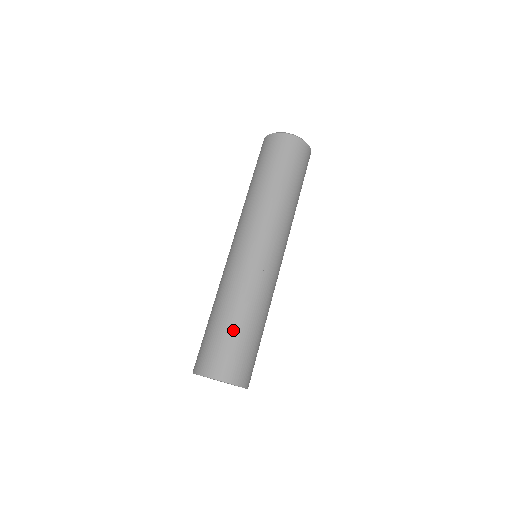
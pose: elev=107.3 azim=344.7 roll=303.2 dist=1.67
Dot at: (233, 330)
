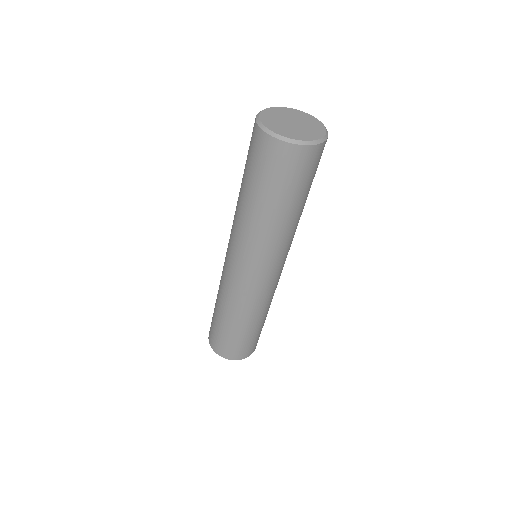
Dot at: (242, 334)
